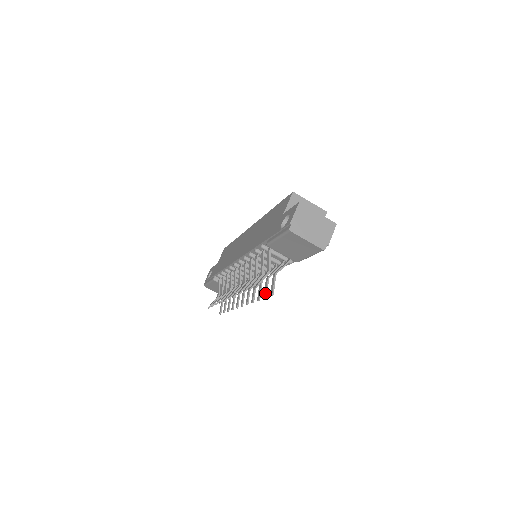
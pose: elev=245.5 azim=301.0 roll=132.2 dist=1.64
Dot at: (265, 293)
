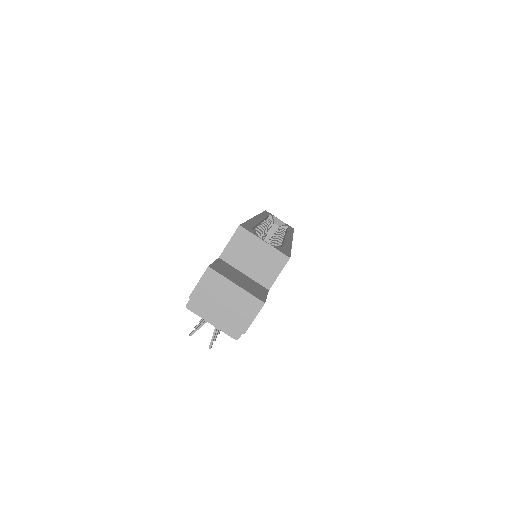
Dot at: occluded
